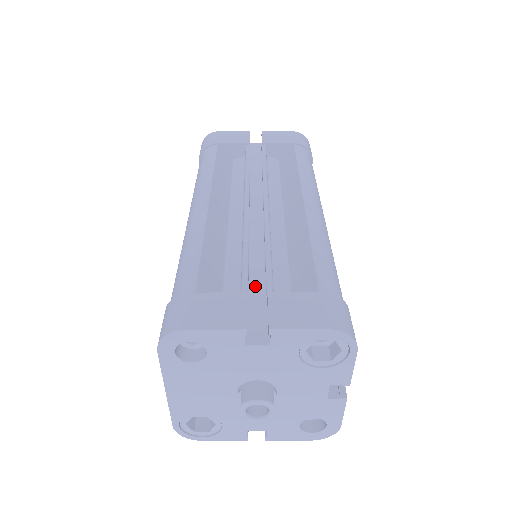
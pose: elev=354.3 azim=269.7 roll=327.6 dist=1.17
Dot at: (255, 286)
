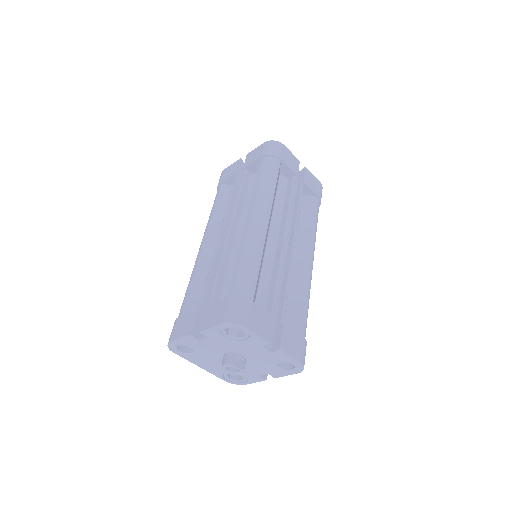
Dot at: occluded
